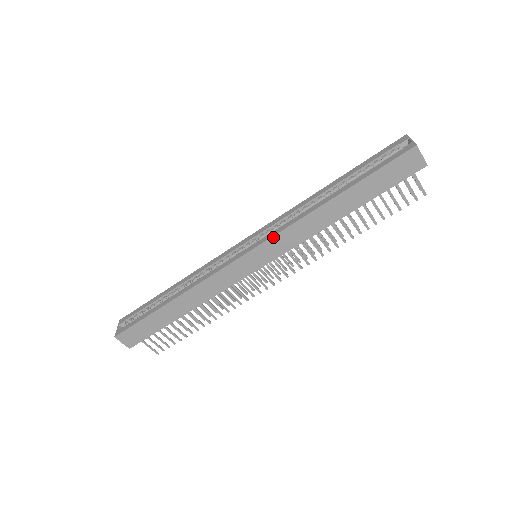
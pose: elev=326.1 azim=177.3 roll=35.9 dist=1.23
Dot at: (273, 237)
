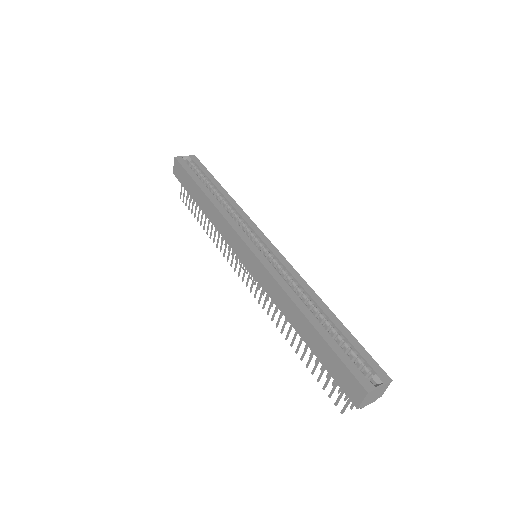
Dot at: (264, 266)
